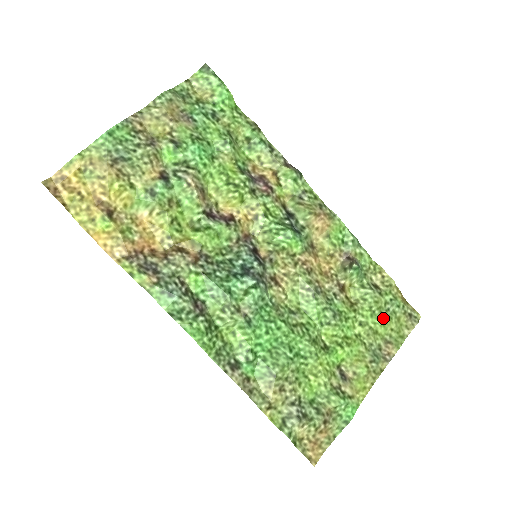
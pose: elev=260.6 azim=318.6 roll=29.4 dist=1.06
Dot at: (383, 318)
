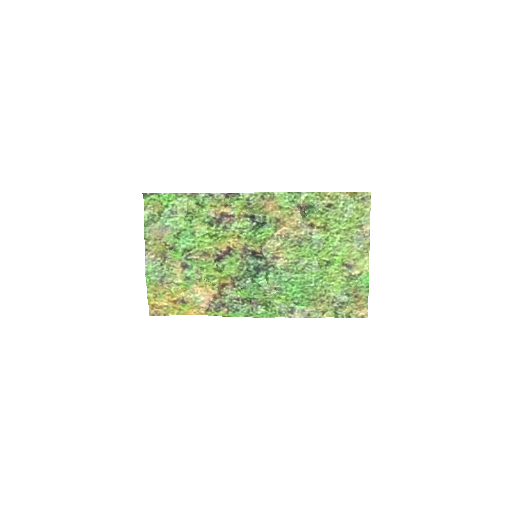
Dot at: (347, 218)
